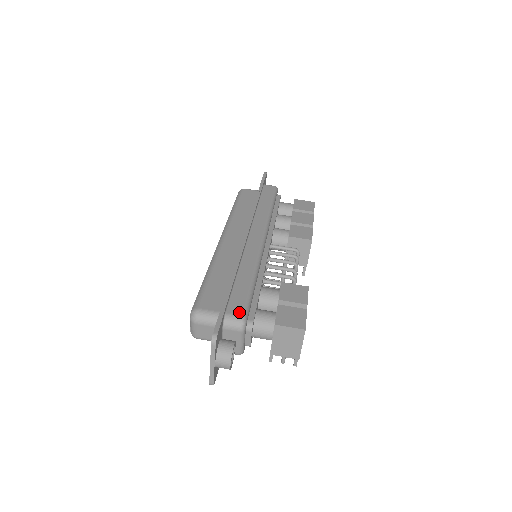
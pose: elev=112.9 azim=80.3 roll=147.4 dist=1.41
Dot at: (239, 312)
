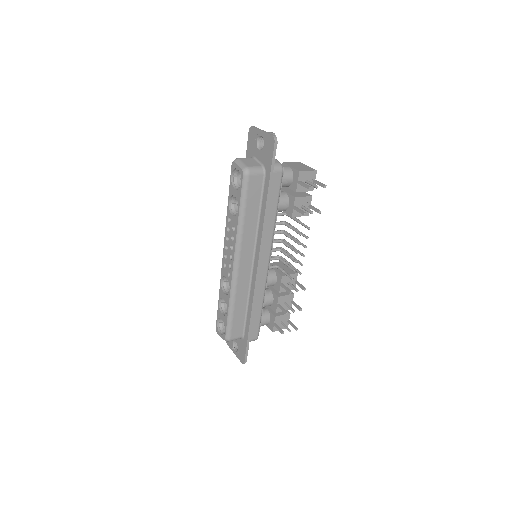
Dot at: occluded
